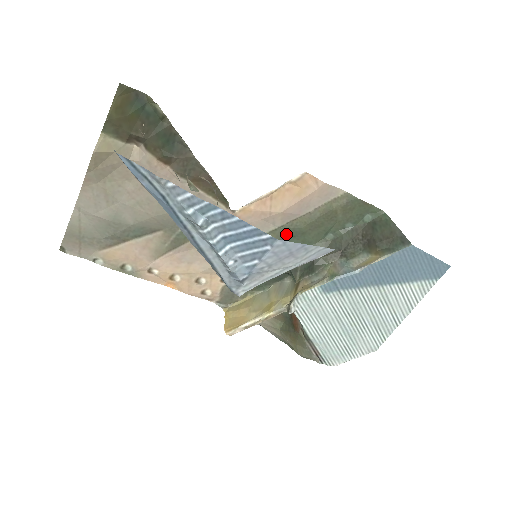
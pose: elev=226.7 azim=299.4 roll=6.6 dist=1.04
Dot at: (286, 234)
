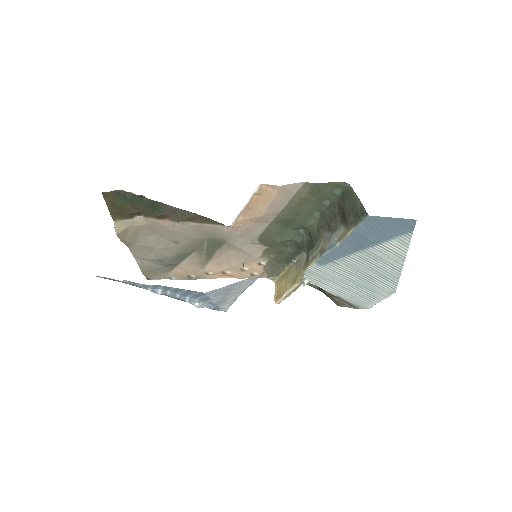
Dot at: (280, 224)
